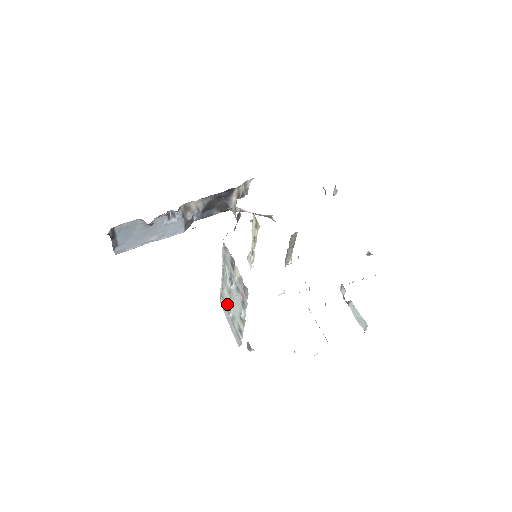
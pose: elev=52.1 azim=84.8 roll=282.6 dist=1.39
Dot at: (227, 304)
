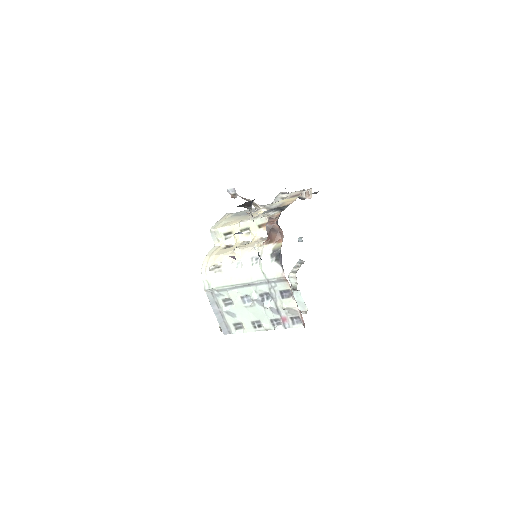
Dot at: (223, 299)
